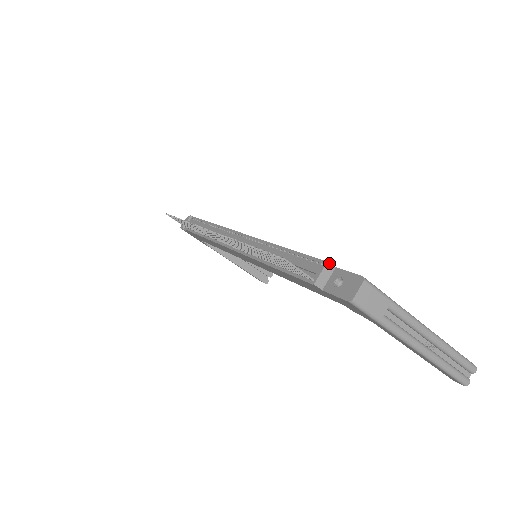
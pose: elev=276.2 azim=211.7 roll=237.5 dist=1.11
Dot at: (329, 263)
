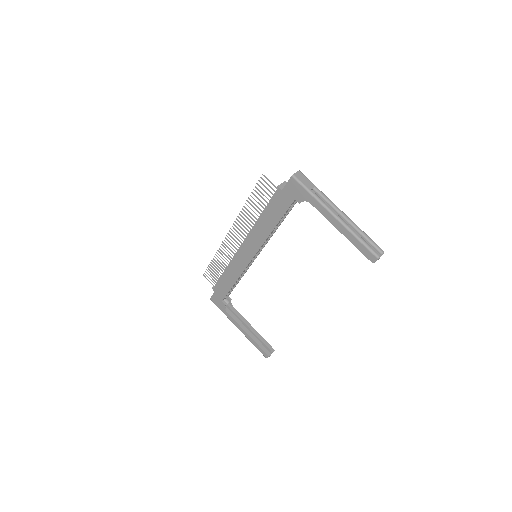
Dot at: (286, 182)
